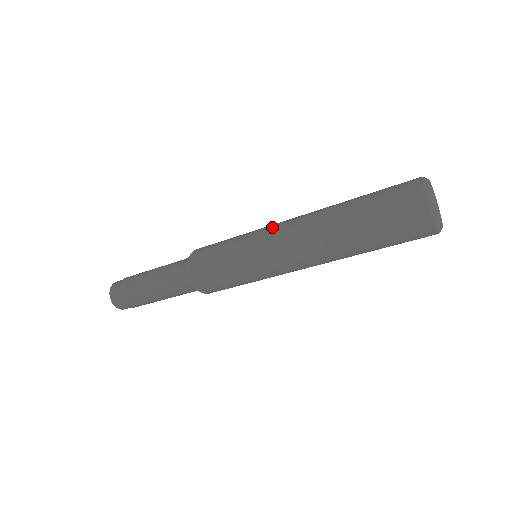
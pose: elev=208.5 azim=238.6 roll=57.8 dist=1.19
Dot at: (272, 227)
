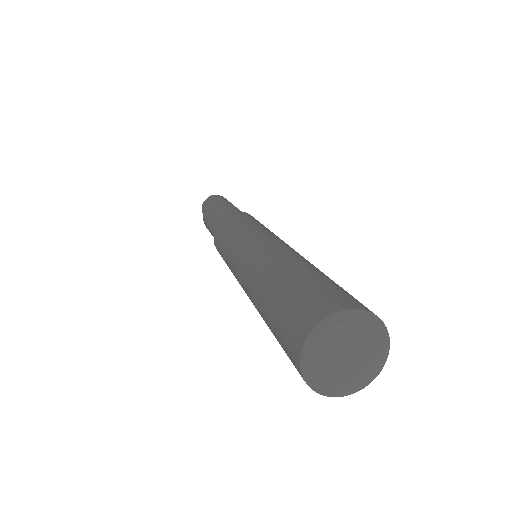
Dot at: (236, 277)
